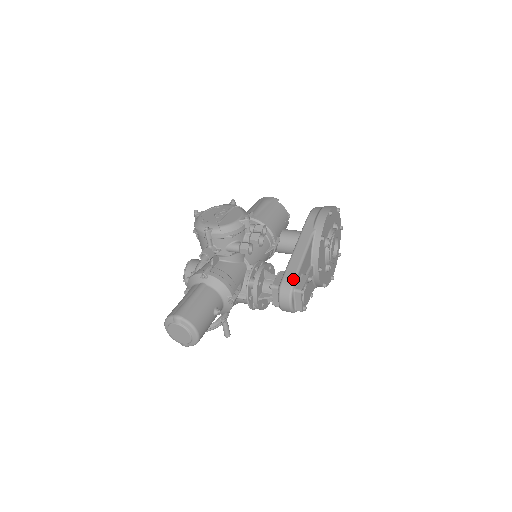
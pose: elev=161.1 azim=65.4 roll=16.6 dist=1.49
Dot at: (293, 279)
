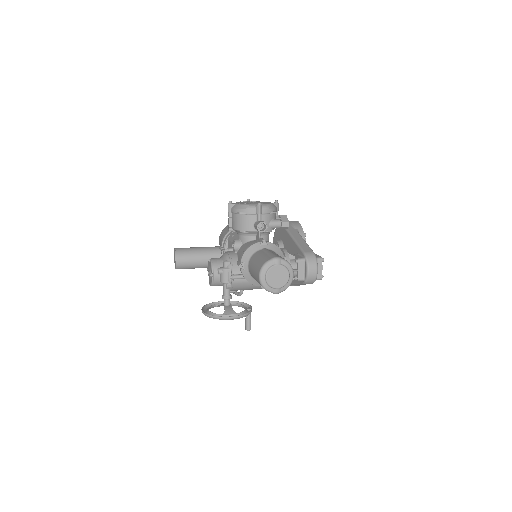
Dot at: (312, 251)
